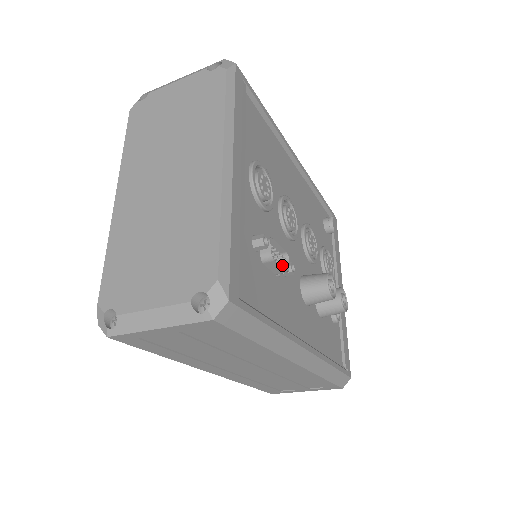
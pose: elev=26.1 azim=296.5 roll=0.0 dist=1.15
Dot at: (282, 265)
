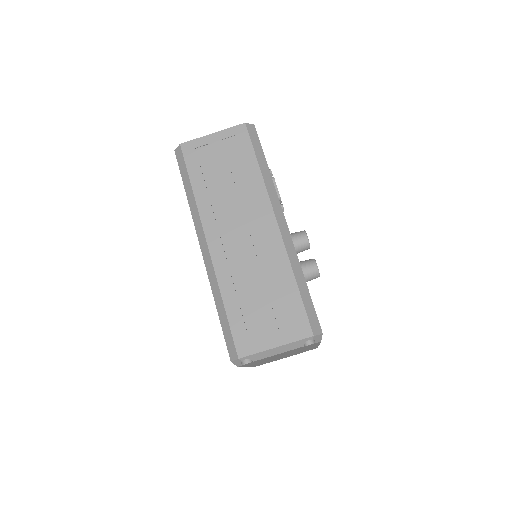
Dot at: occluded
